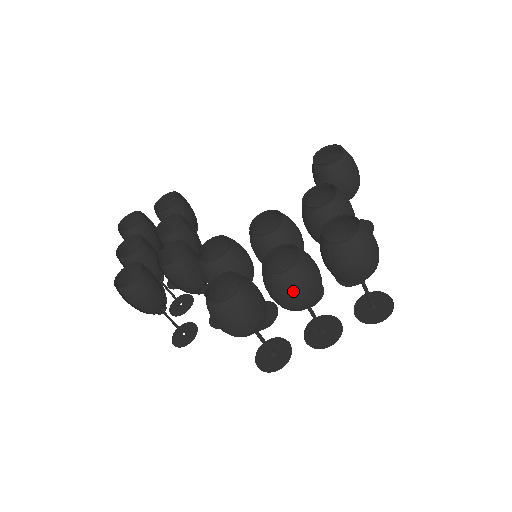
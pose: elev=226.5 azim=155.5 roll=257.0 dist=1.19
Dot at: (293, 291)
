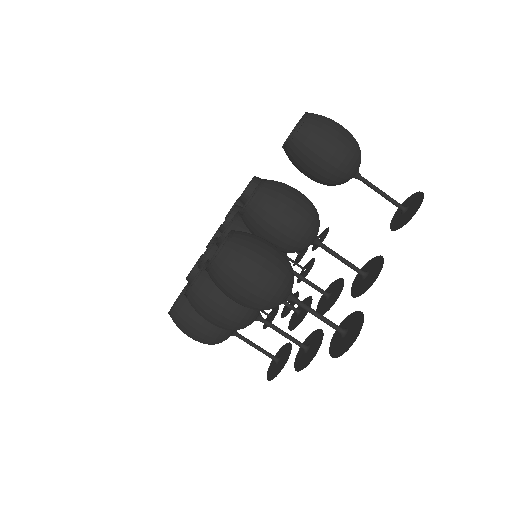
Dot at: (200, 313)
